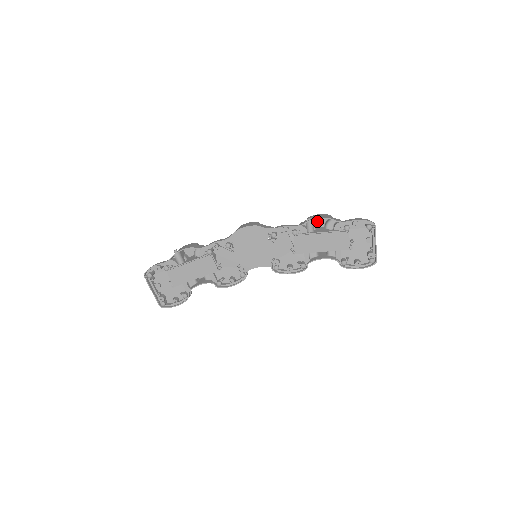
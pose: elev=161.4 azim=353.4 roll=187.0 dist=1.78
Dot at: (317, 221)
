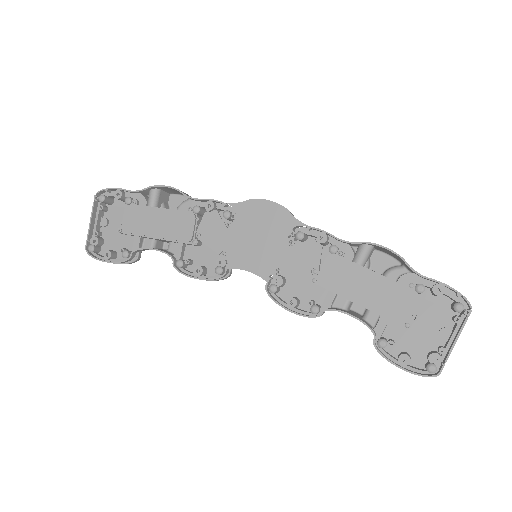
Dot at: (376, 260)
